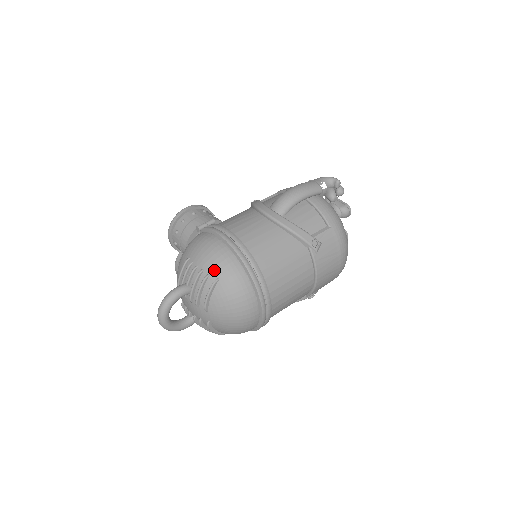
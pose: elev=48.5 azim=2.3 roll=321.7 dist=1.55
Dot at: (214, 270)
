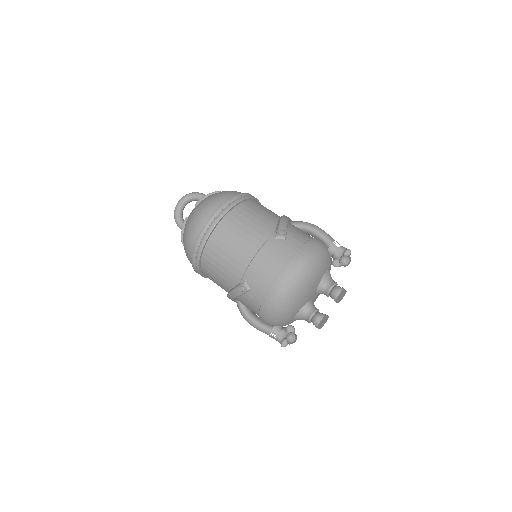
Dot at: occluded
